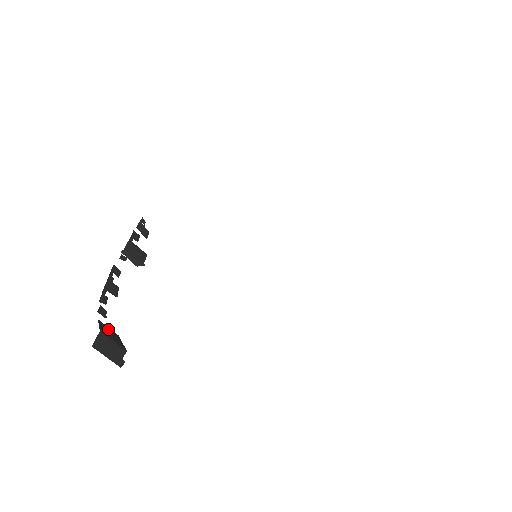
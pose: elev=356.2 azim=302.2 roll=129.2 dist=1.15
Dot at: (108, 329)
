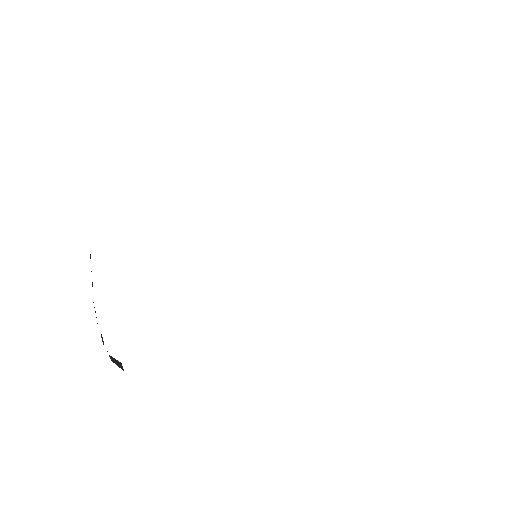
Dot at: (112, 360)
